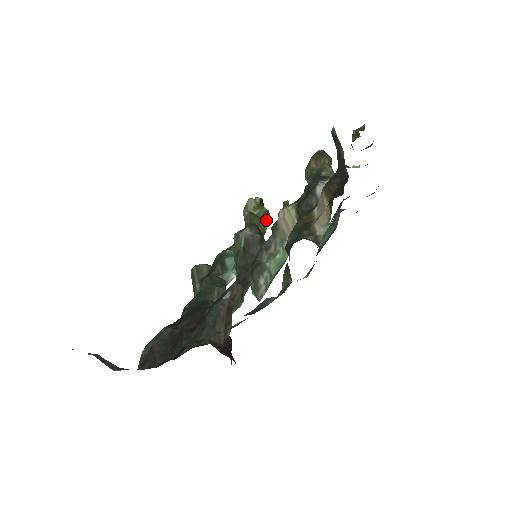
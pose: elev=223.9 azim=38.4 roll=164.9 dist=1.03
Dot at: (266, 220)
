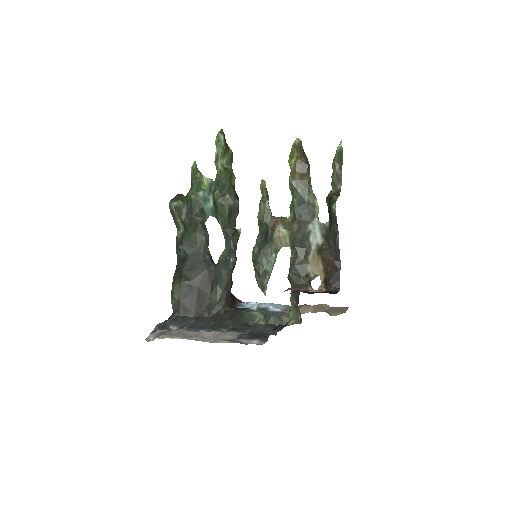
Dot at: (231, 163)
